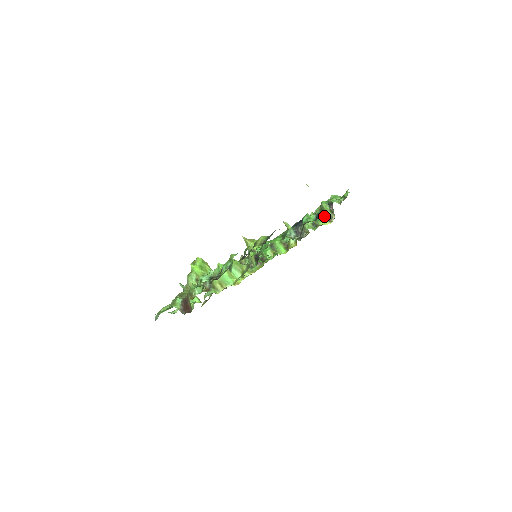
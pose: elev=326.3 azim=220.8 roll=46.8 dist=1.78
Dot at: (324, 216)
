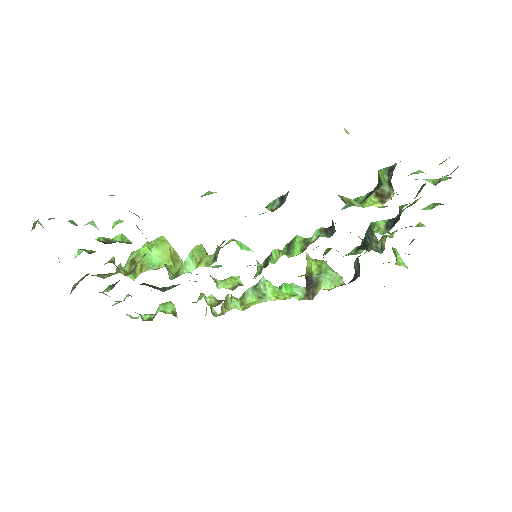
Dot at: (375, 193)
